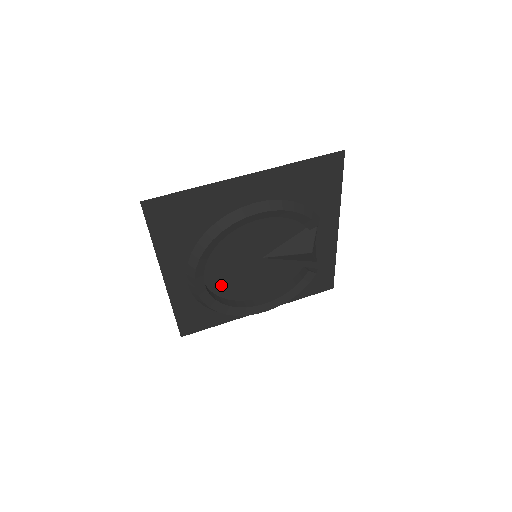
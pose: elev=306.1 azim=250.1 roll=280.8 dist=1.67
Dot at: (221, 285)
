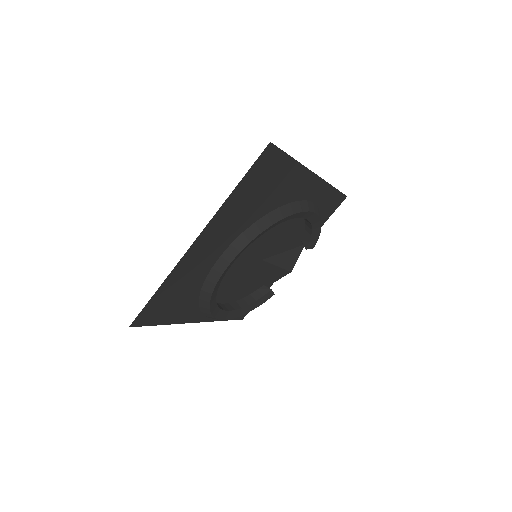
Dot at: occluded
